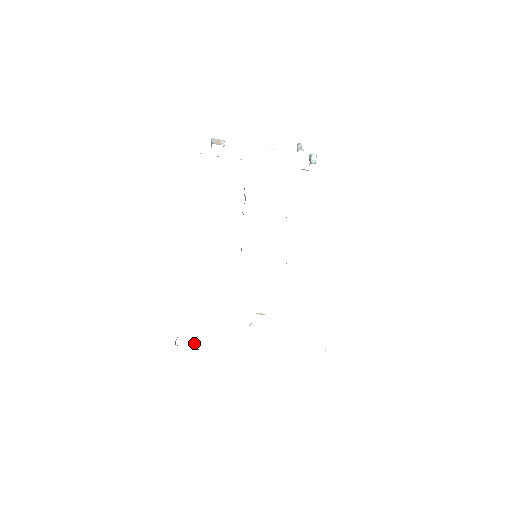
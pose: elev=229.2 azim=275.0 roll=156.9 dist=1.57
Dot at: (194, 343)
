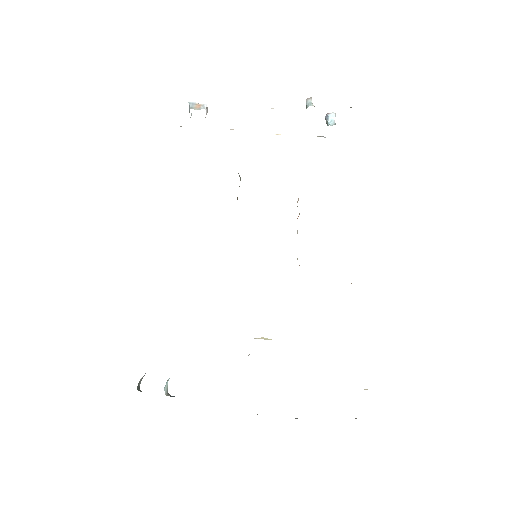
Dot at: (165, 387)
